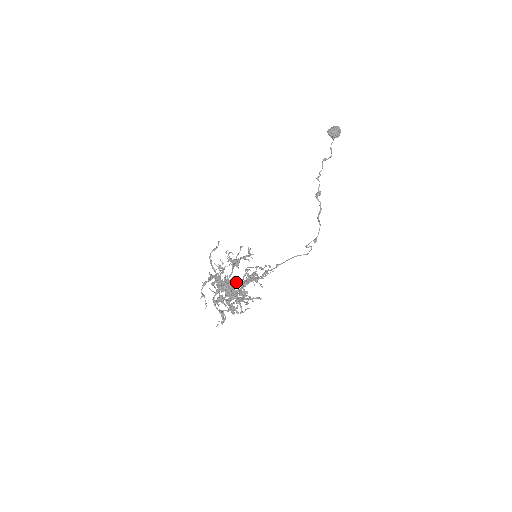
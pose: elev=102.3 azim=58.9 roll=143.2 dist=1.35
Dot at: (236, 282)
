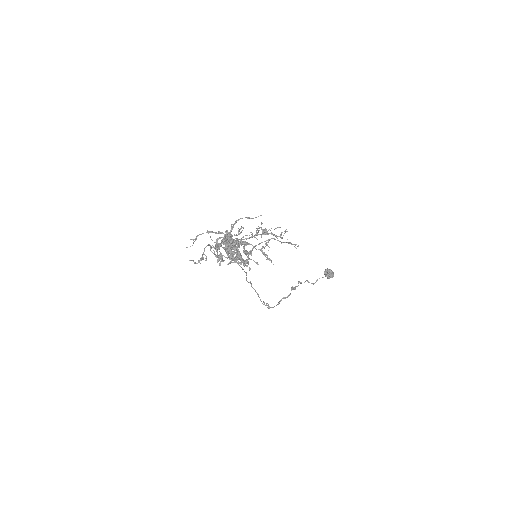
Dot at: (248, 243)
